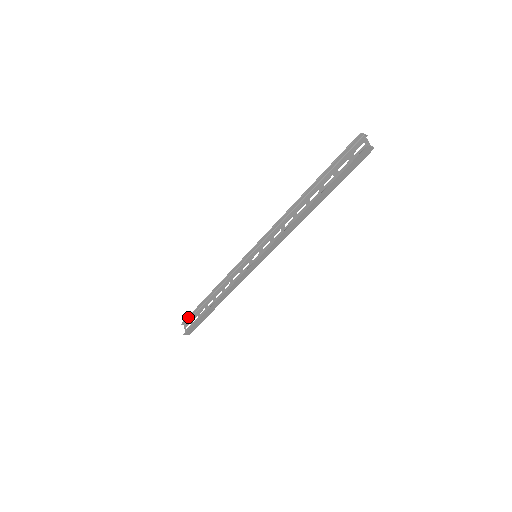
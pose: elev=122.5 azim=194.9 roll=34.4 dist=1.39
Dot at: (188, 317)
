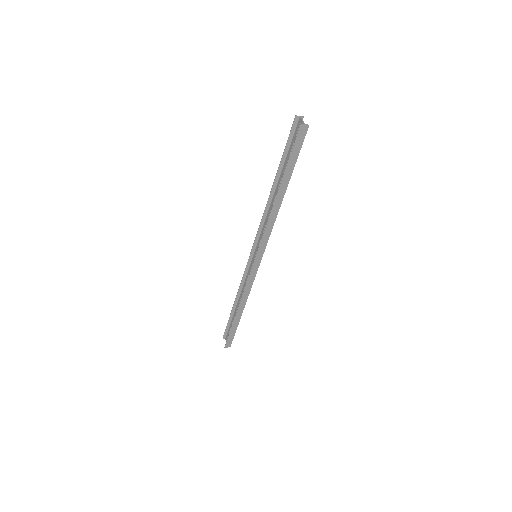
Dot at: (225, 330)
